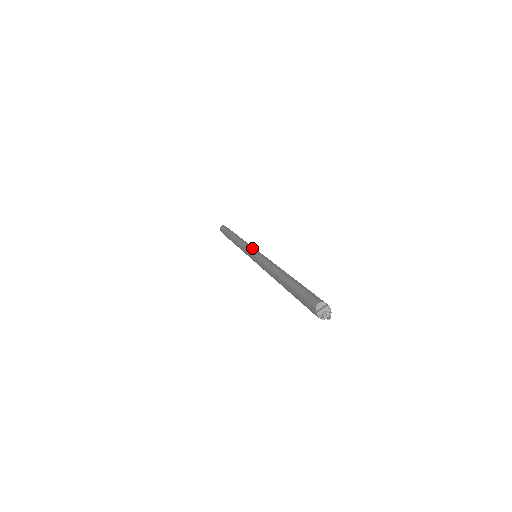
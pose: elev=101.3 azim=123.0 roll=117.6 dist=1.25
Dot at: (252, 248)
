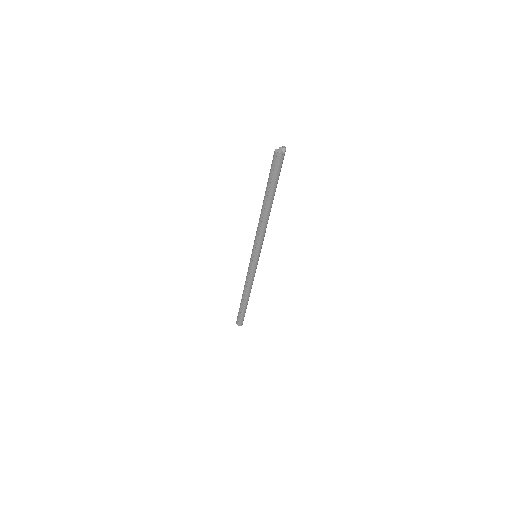
Dot at: occluded
